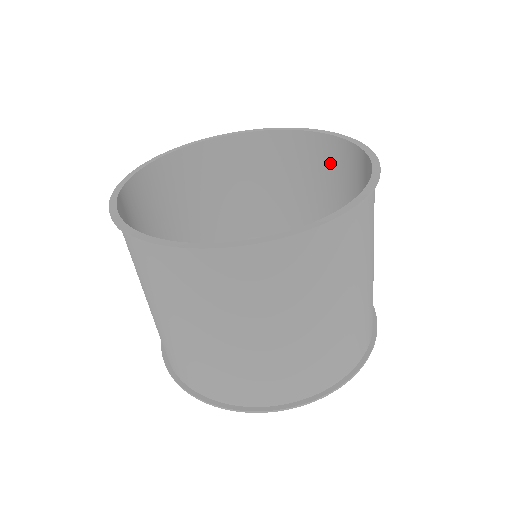
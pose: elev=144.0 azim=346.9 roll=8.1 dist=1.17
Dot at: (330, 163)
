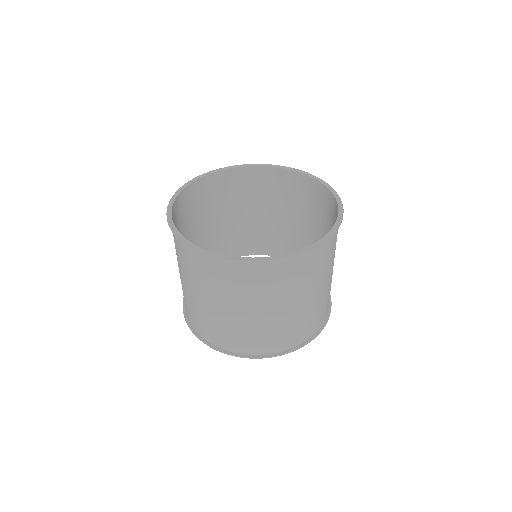
Dot at: (292, 188)
